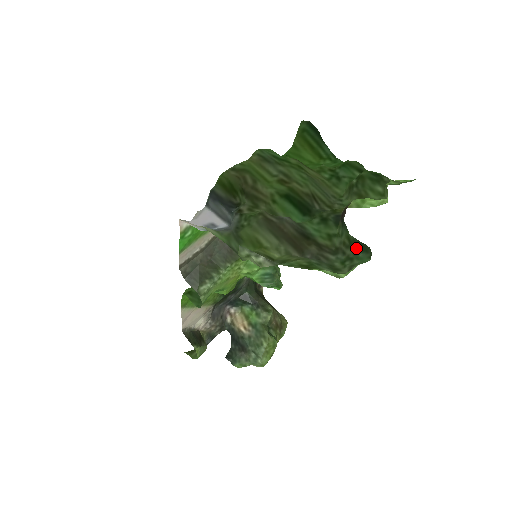
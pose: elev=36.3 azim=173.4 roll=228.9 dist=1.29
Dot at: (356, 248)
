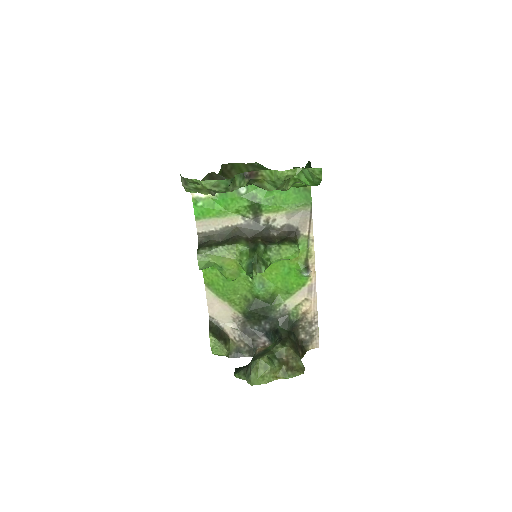
Dot at: (232, 182)
